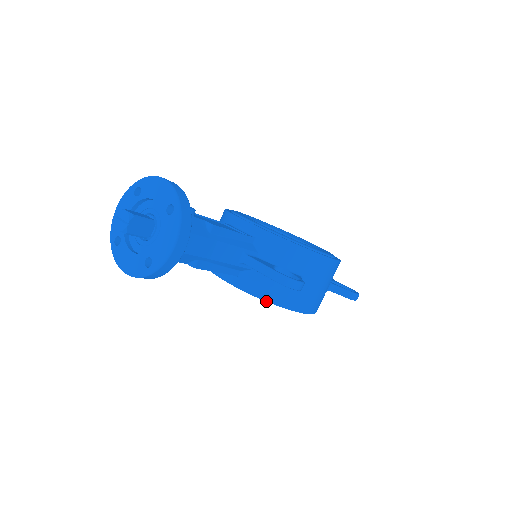
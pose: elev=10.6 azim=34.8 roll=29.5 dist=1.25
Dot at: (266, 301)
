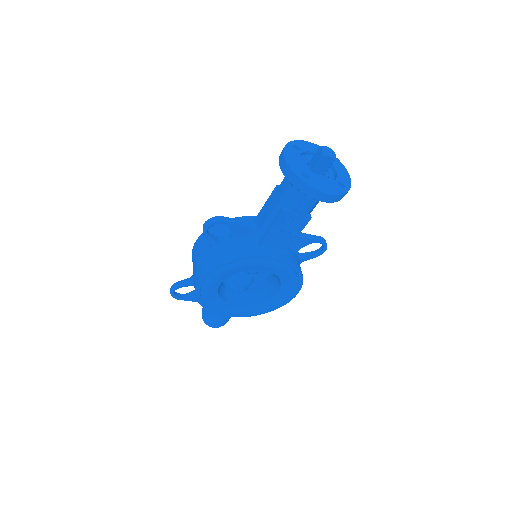
Dot at: (301, 271)
